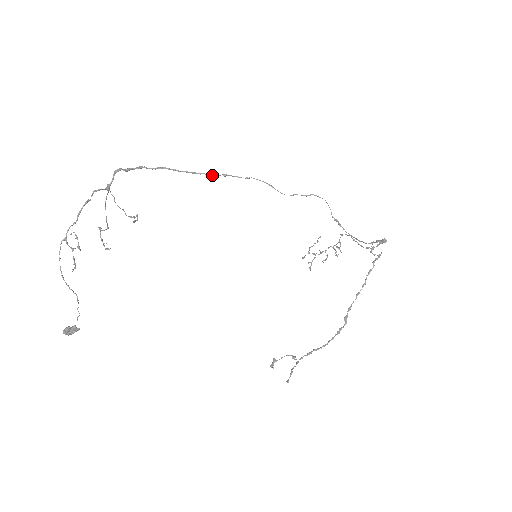
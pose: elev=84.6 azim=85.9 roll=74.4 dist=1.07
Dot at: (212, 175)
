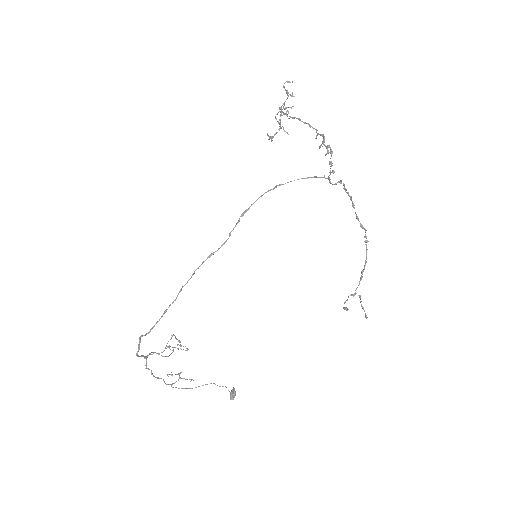
Dot at: (175, 300)
